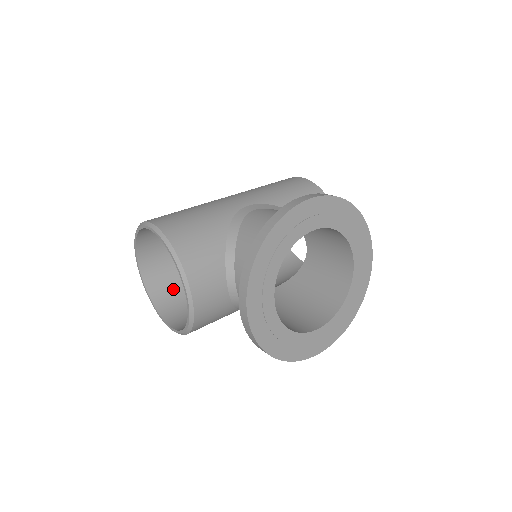
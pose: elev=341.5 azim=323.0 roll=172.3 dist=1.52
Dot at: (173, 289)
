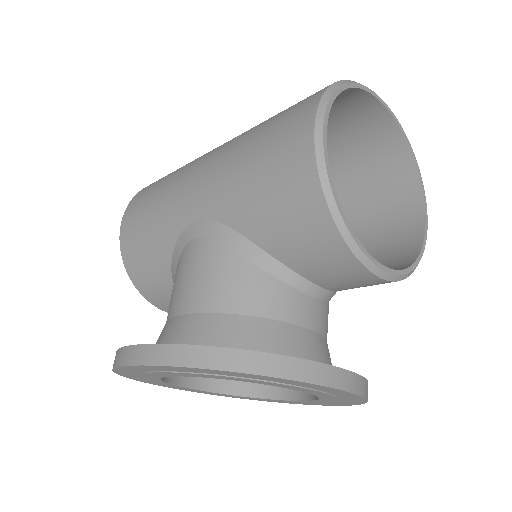
Dot at: occluded
